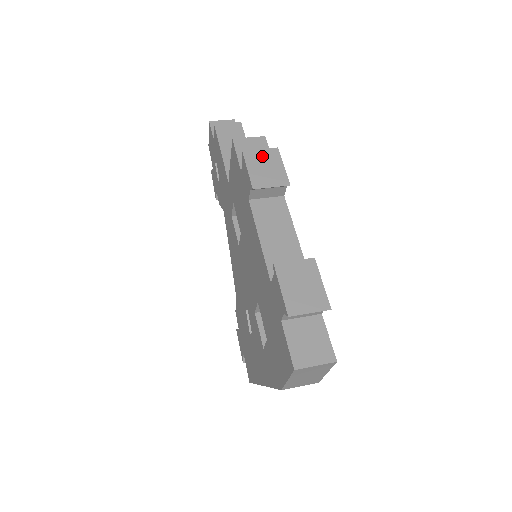
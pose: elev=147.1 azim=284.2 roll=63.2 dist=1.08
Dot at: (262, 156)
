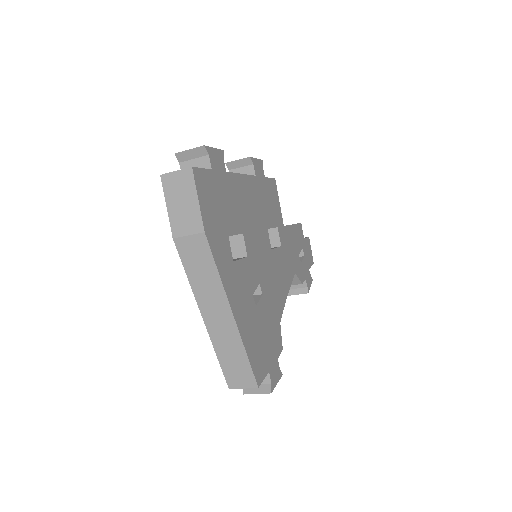
Dot at: occluded
